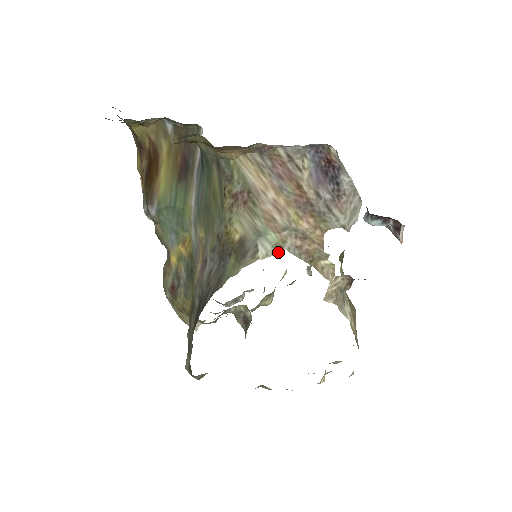
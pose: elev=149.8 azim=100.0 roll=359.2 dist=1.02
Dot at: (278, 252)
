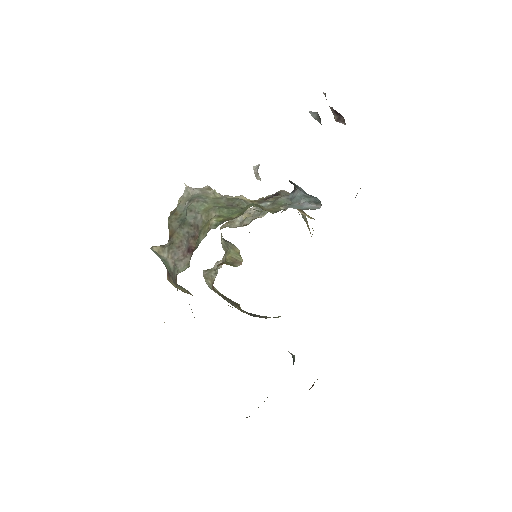
Dot at: occluded
